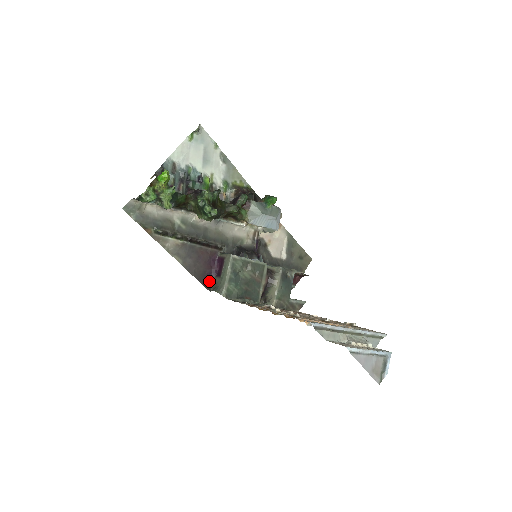
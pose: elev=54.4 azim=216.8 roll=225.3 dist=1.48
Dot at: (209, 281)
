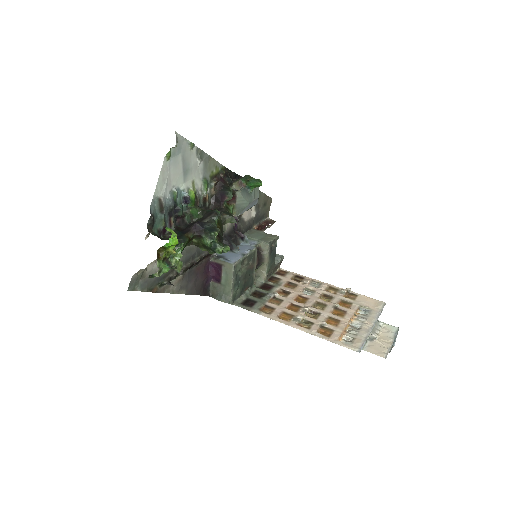
Dot at: (207, 288)
